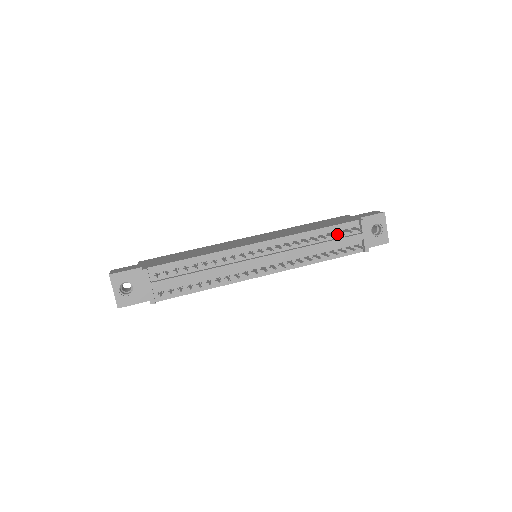
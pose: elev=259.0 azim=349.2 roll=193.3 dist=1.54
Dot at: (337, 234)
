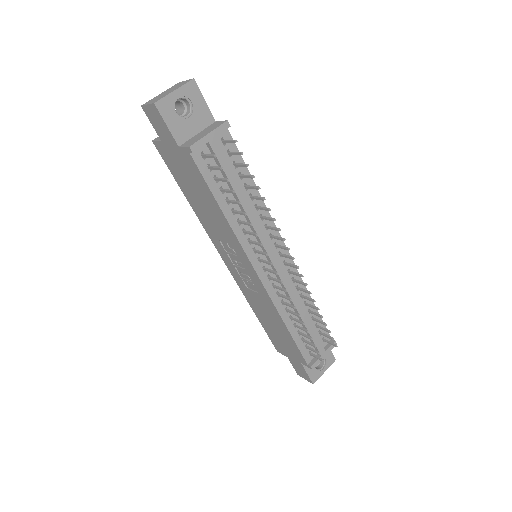
Dot at: (315, 327)
